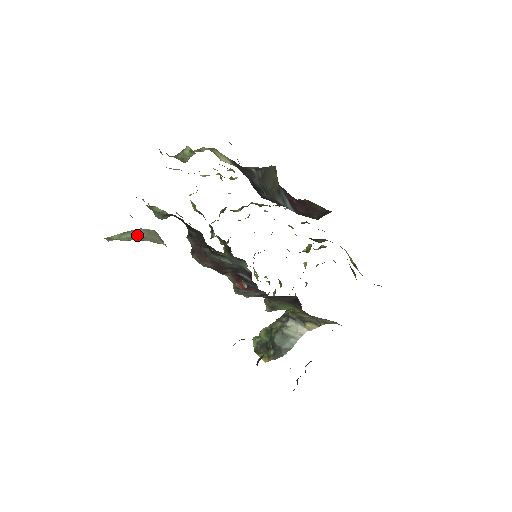
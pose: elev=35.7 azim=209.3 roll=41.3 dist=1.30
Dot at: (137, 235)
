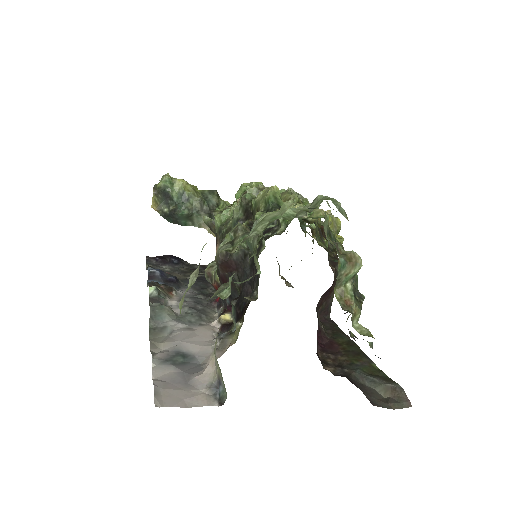
Dot at: occluded
